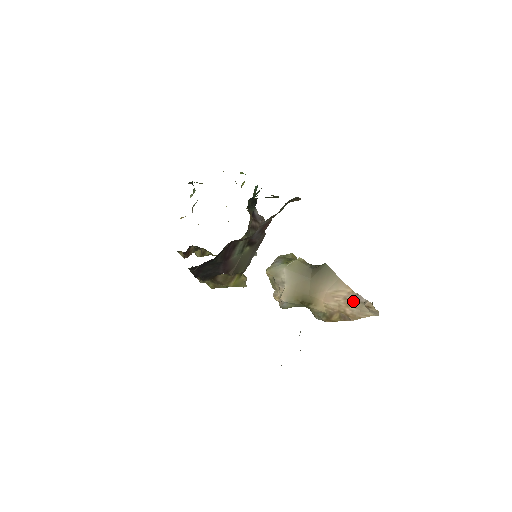
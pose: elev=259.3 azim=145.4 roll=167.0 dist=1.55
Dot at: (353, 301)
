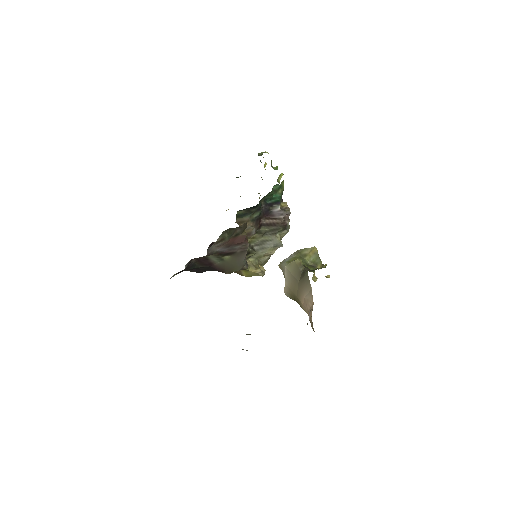
Dot at: occluded
